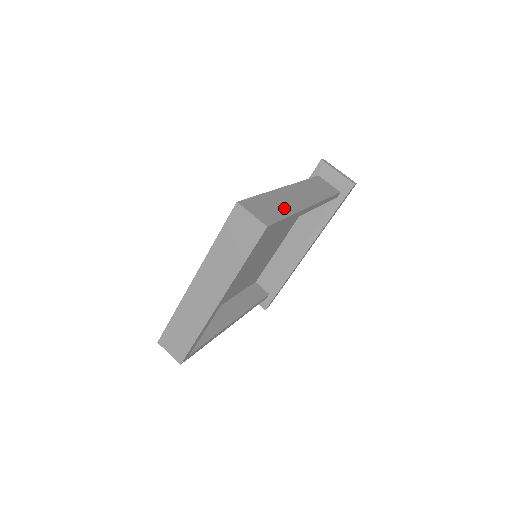
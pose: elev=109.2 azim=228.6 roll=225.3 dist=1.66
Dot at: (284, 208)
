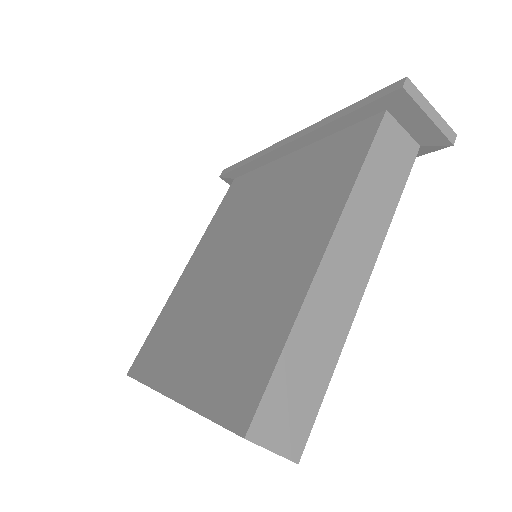
Dot at: (324, 354)
